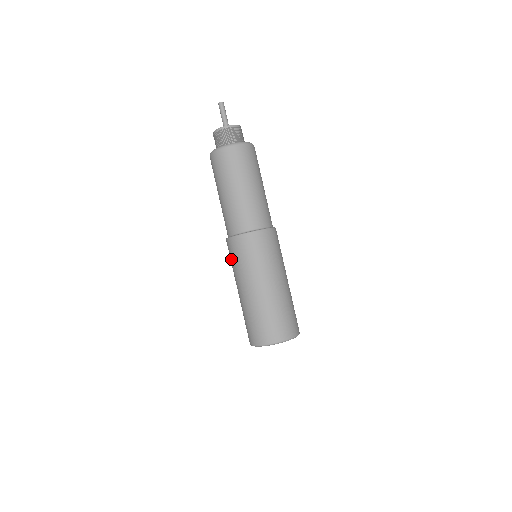
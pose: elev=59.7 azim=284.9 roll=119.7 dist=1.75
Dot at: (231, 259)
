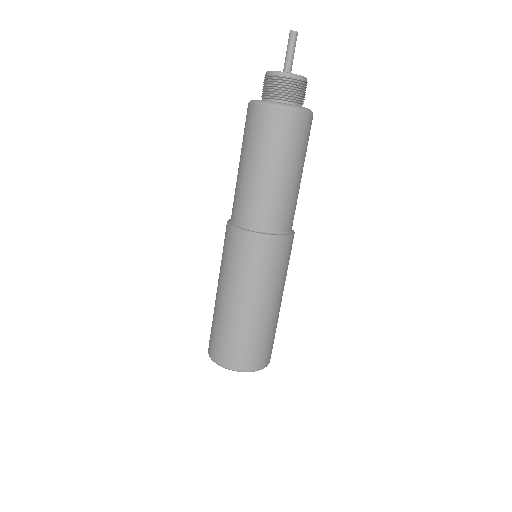
Dot at: (228, 254)
